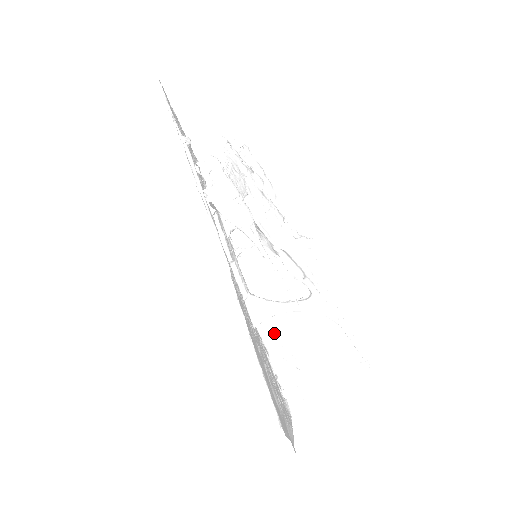
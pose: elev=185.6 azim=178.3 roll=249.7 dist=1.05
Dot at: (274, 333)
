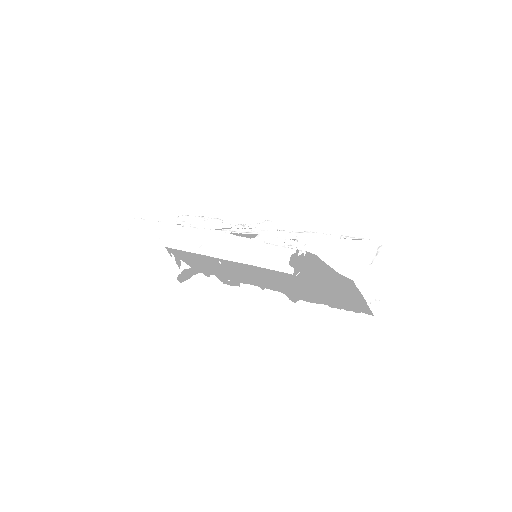
Dot at: occluded
